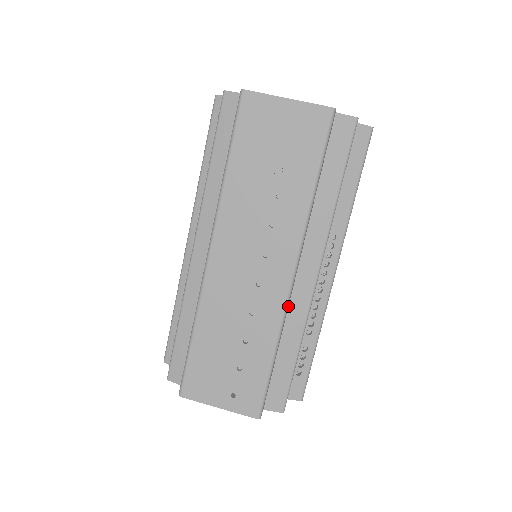
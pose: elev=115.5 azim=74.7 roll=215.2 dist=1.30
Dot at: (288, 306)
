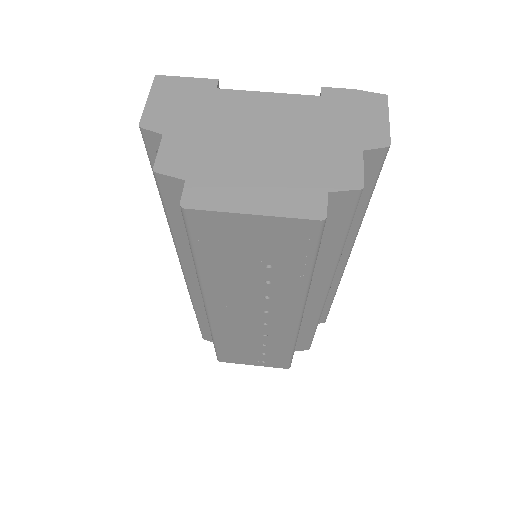
Dot at: occluded
